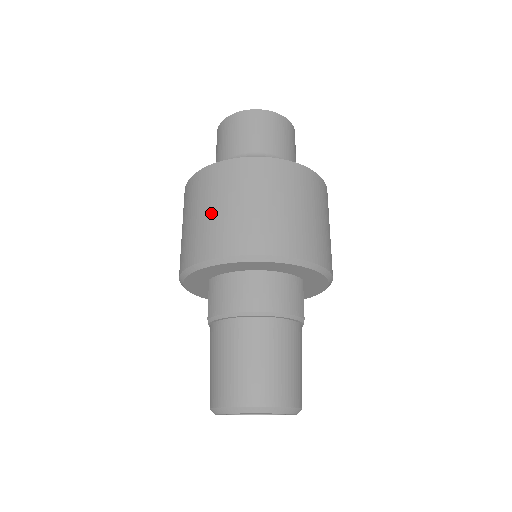
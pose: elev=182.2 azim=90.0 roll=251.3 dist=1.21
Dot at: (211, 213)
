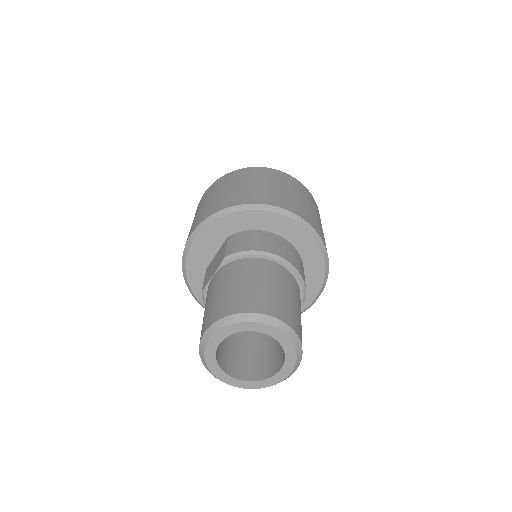
Dot at: (256, 185)
